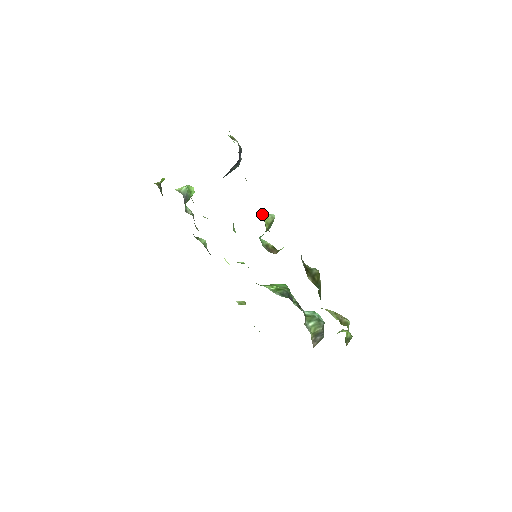
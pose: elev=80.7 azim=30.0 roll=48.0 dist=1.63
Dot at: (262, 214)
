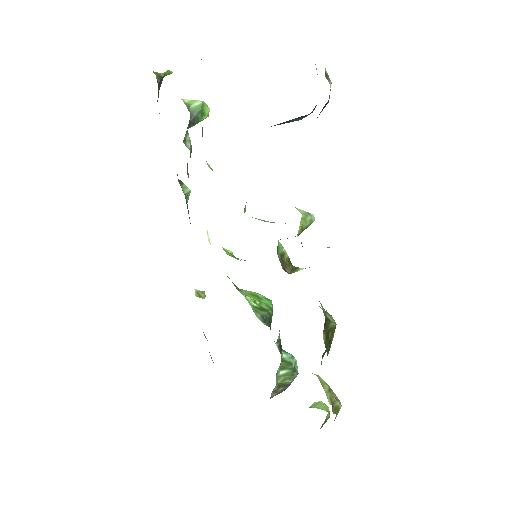
Dot at: occluded
